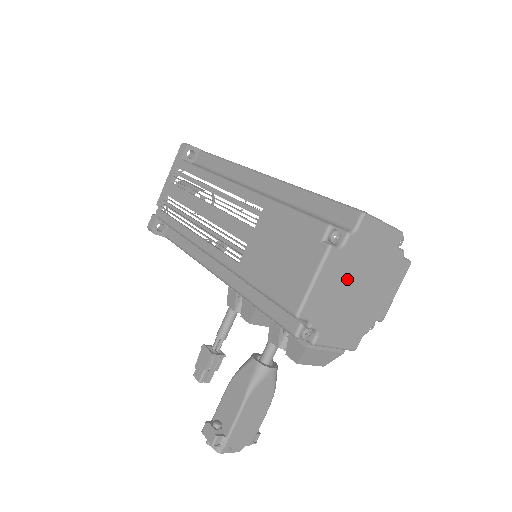
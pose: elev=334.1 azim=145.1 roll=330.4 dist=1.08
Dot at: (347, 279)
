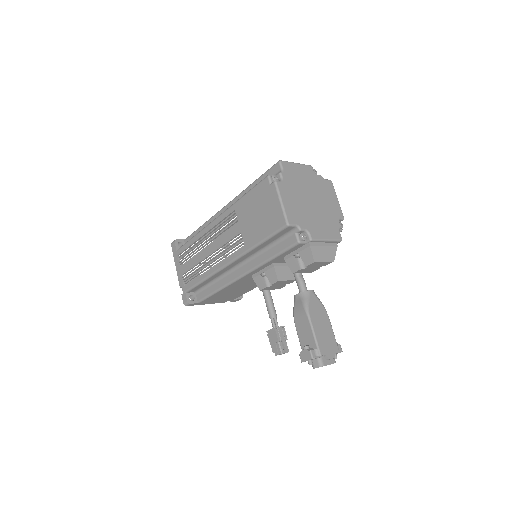
Dot at: (300, 197)
